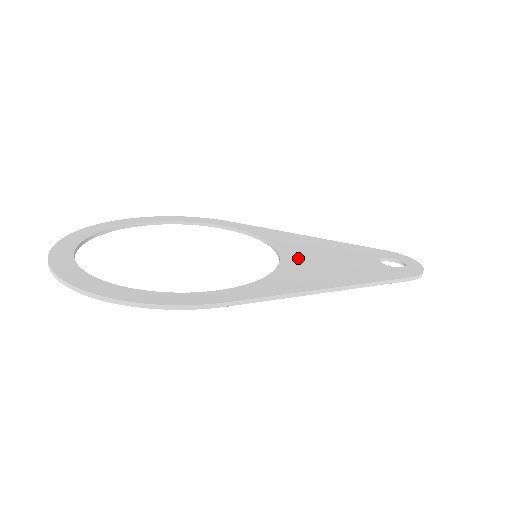
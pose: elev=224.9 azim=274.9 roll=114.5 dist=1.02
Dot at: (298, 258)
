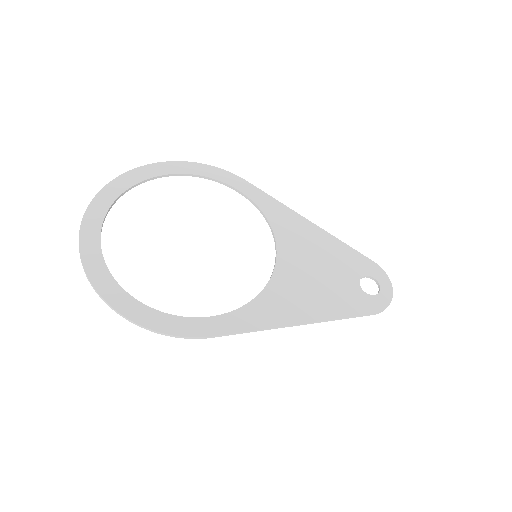
Dot at: (291, 267)
